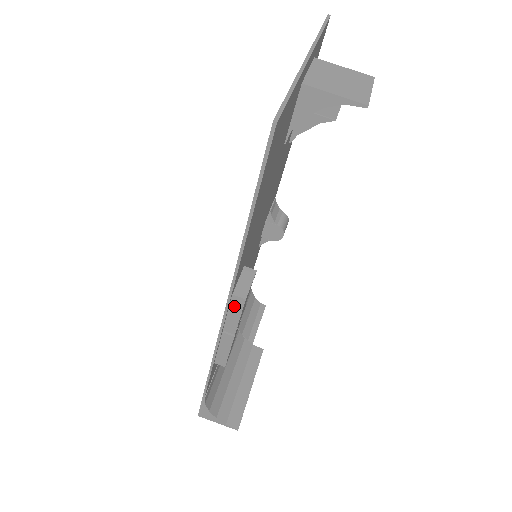
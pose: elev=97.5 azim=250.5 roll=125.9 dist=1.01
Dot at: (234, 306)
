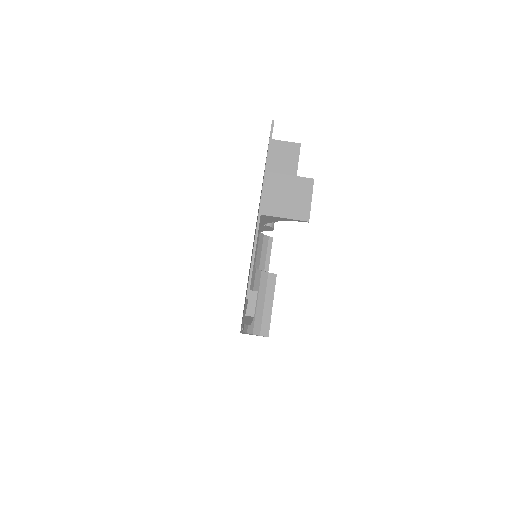
Dot at: (248, 317)
